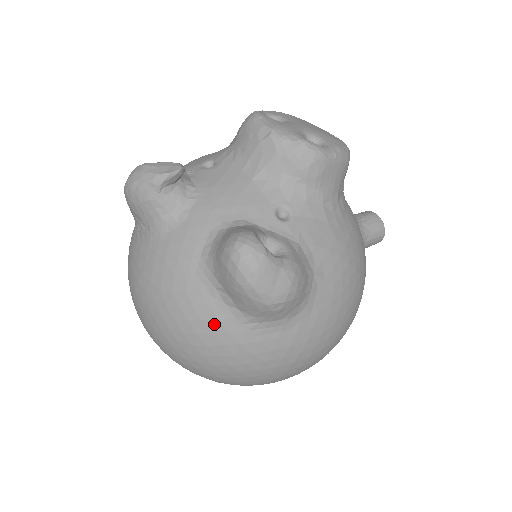
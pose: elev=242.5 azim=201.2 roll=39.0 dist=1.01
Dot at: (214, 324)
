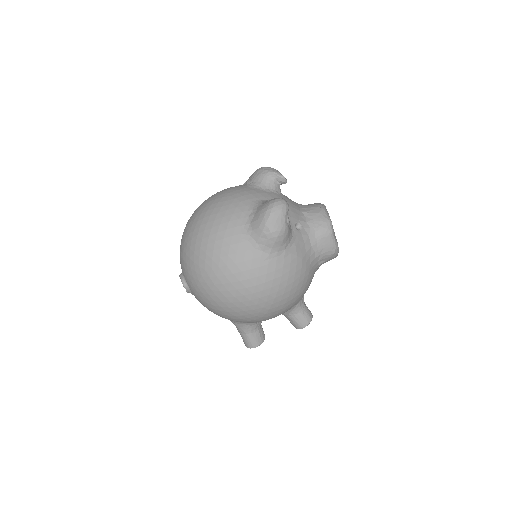
Dot at: (235, 219)
